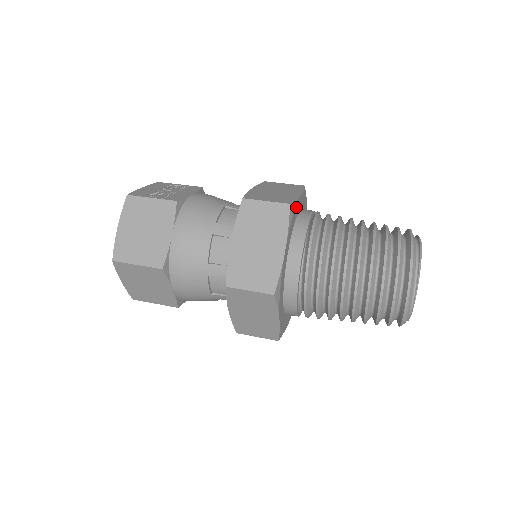
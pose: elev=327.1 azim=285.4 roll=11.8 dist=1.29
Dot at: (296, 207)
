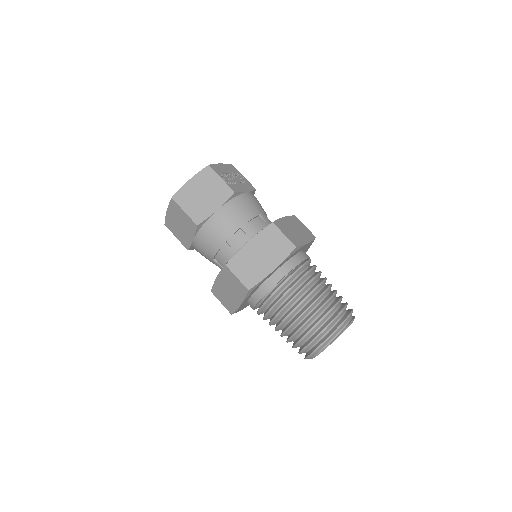
Dot at: (299, 249)
